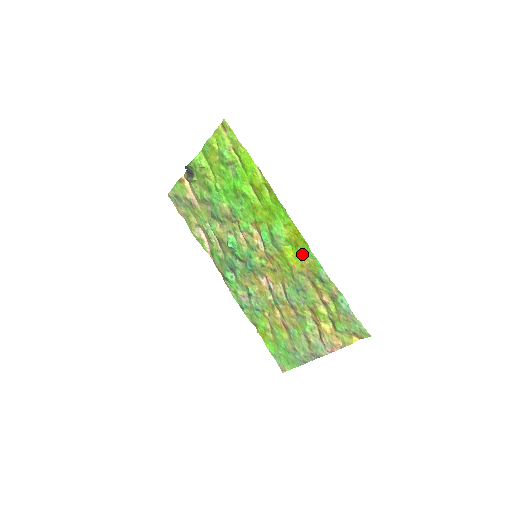
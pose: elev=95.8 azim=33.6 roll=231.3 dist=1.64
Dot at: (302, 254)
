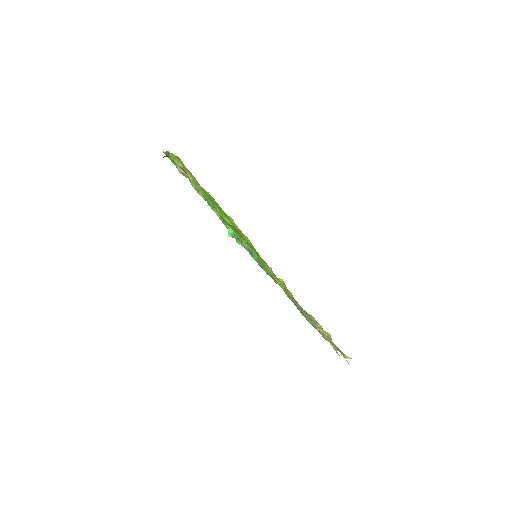
Dot at: occluded
